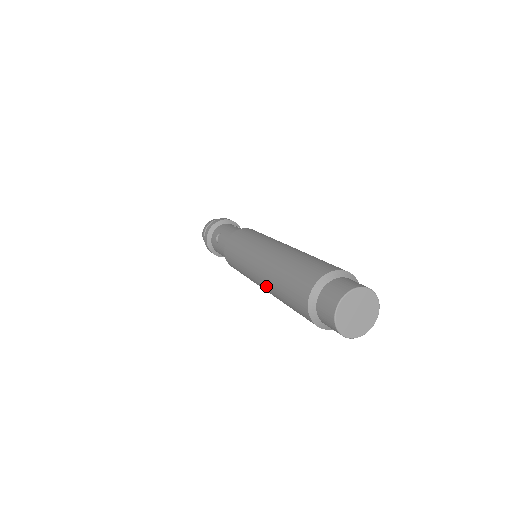
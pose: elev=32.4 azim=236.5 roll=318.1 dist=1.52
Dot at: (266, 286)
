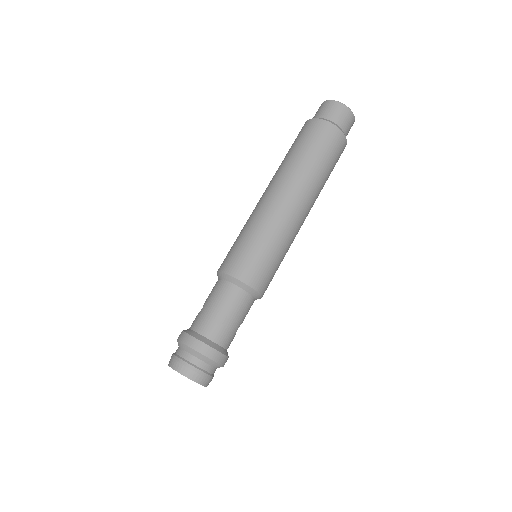
Dot at: (279, 179)
